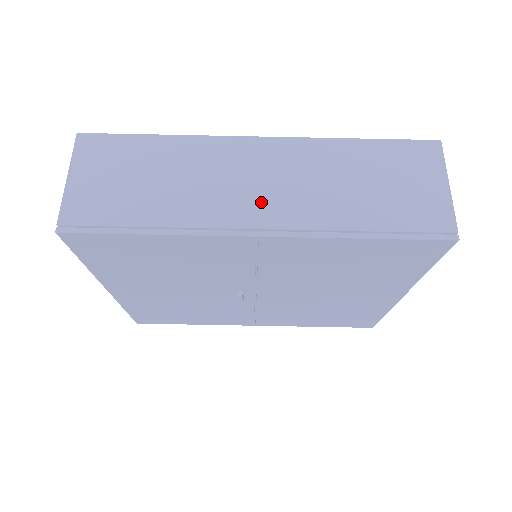
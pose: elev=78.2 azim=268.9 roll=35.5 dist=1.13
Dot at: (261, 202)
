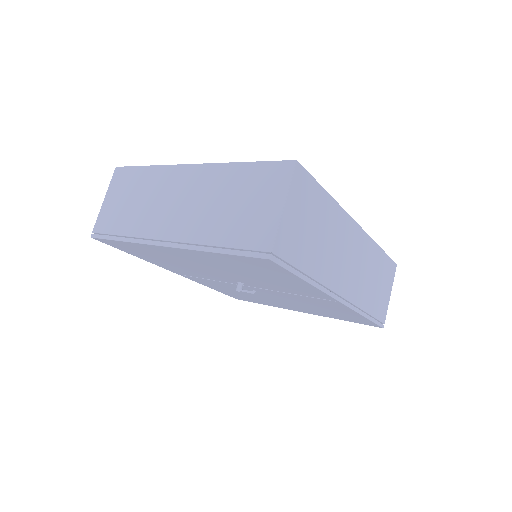
Dot at: (347, 277)
